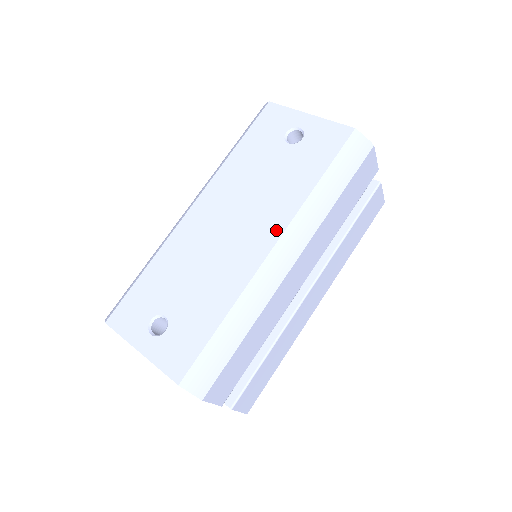
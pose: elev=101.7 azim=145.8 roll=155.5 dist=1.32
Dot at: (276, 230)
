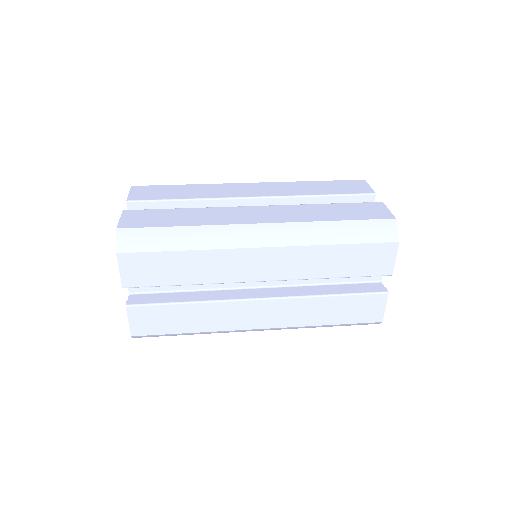
Dot at: occluded
